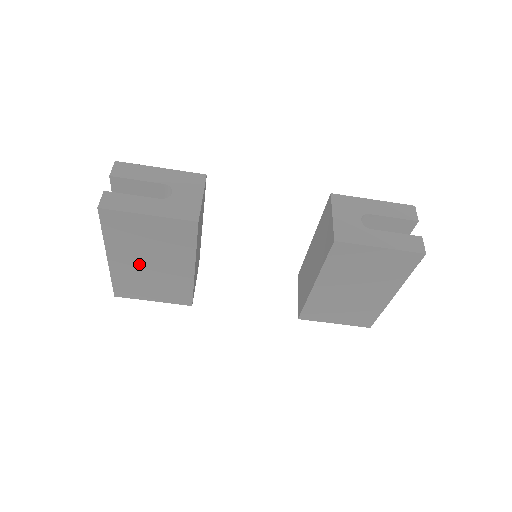
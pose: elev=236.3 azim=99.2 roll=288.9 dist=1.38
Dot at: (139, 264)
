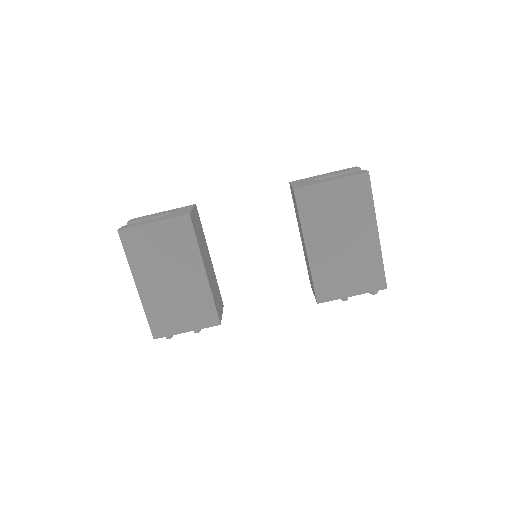
Dot at: (162, 284)
